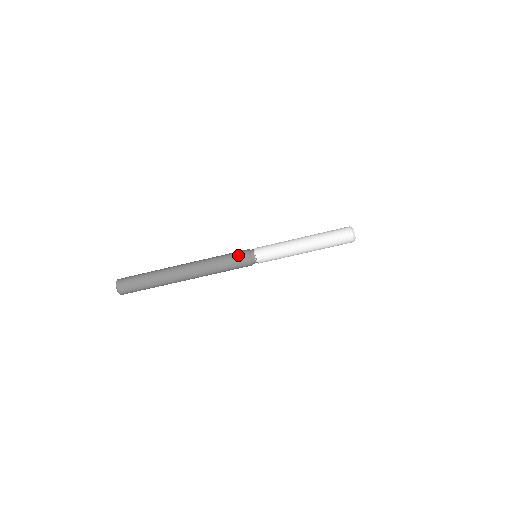
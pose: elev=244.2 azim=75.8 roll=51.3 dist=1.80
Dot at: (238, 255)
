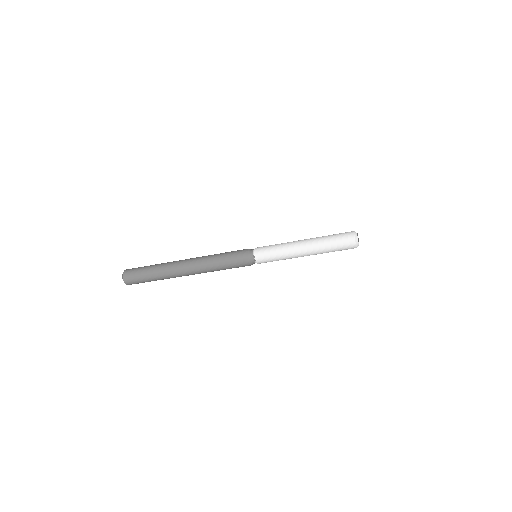
Dot at: (237, 256)
